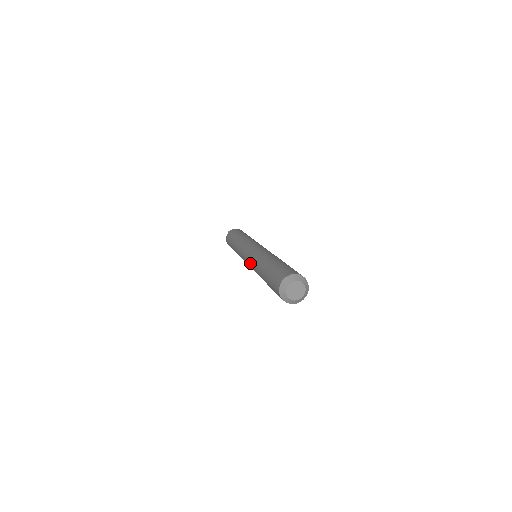
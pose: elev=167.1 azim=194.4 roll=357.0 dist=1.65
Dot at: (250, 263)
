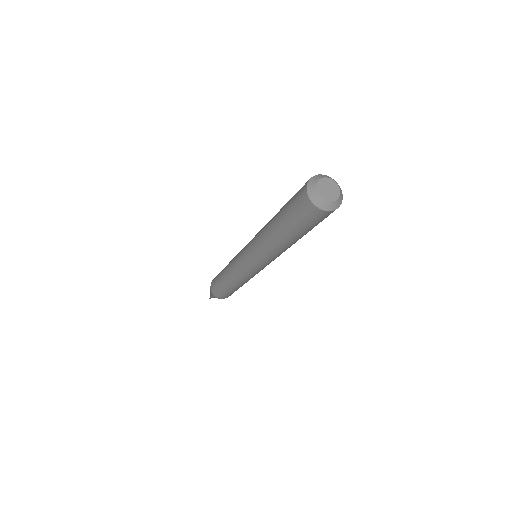
Dot at: occluded
